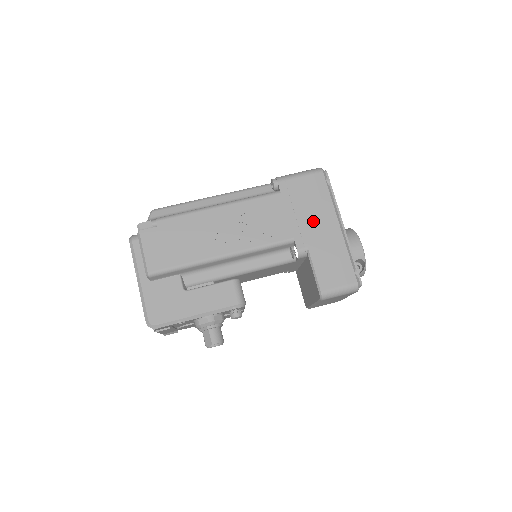
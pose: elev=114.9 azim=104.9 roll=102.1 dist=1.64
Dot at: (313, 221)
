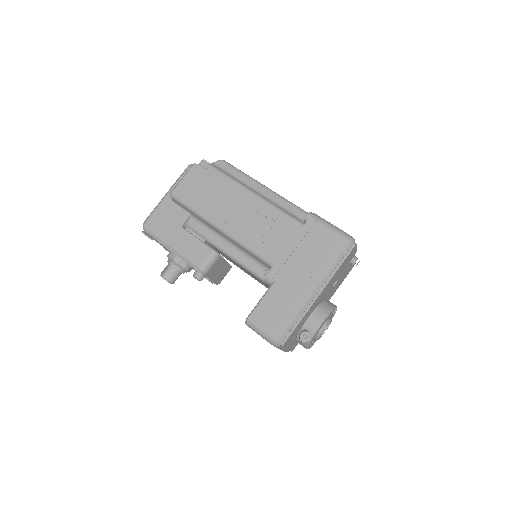
Dot at: (301, 267)
